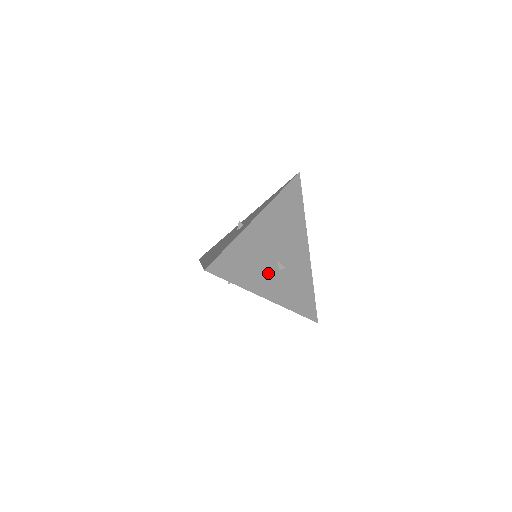
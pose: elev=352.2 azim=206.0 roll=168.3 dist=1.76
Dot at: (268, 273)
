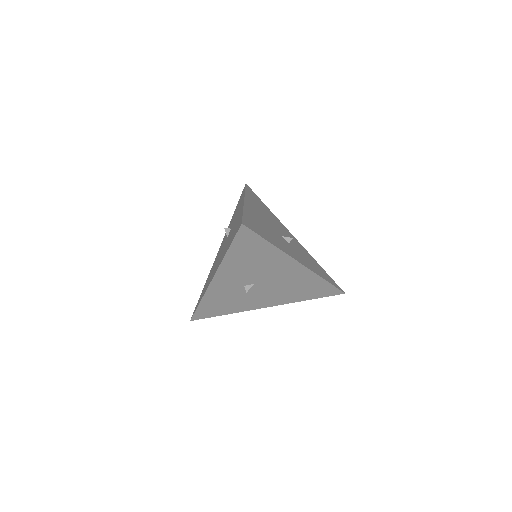
Dot at: (284, 243)
